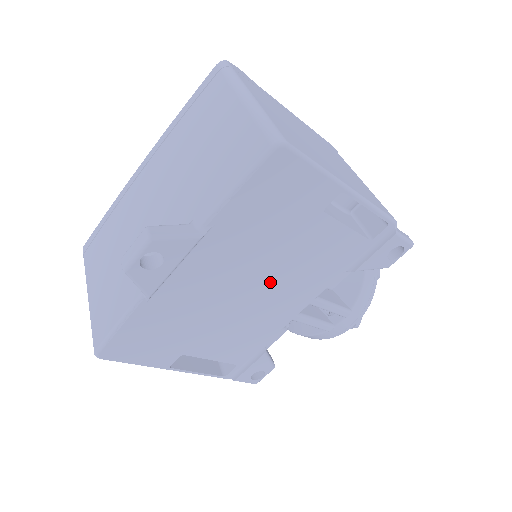
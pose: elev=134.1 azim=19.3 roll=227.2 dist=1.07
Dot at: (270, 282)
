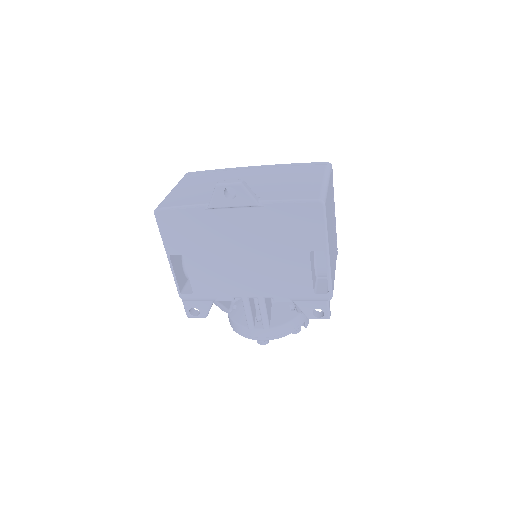
Dot at: (256, 262)
